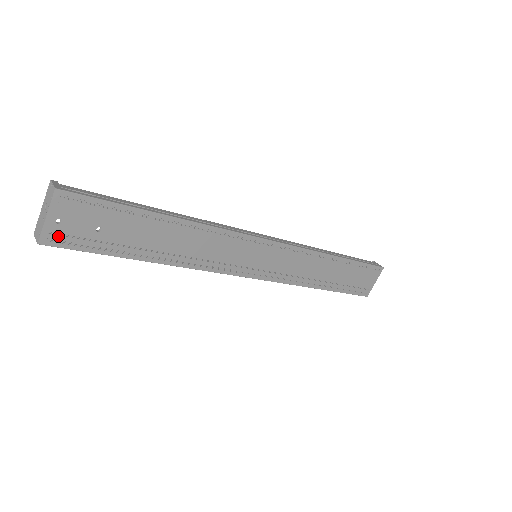
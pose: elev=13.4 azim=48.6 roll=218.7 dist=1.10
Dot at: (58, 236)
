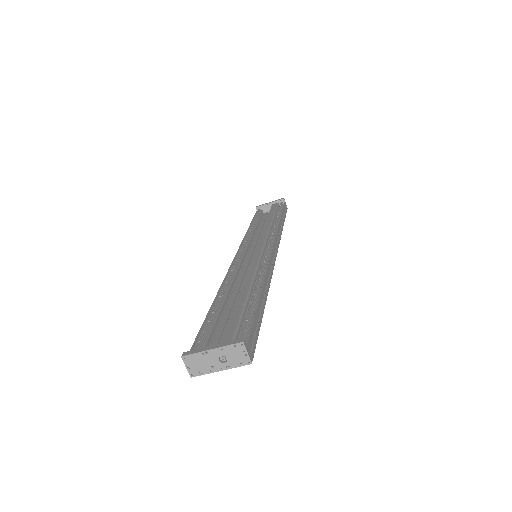
Dot at: occluded
